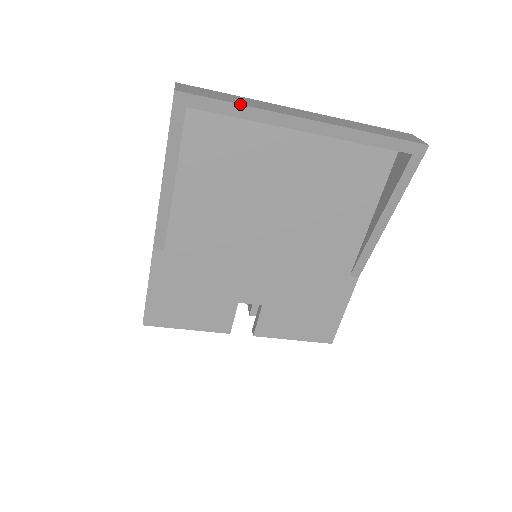
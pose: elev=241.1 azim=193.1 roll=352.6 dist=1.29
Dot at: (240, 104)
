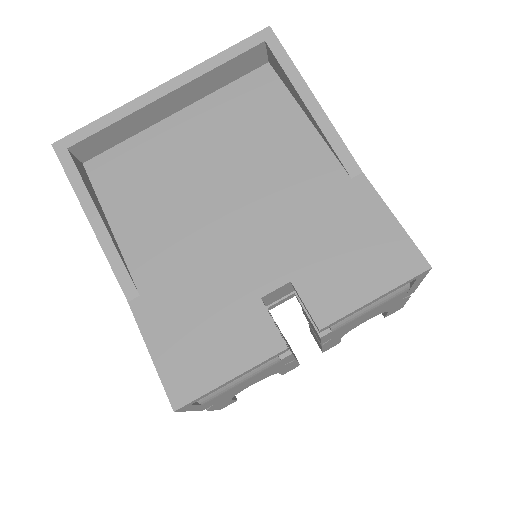
Dot at: (103, 116)
